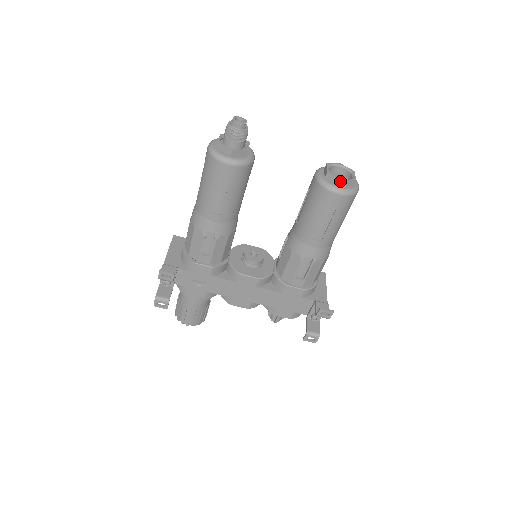
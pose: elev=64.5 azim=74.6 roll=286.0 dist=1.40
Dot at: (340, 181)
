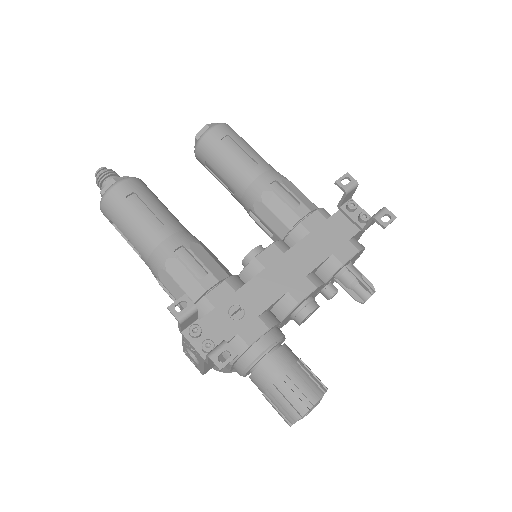
Dot at: (206, 126)
